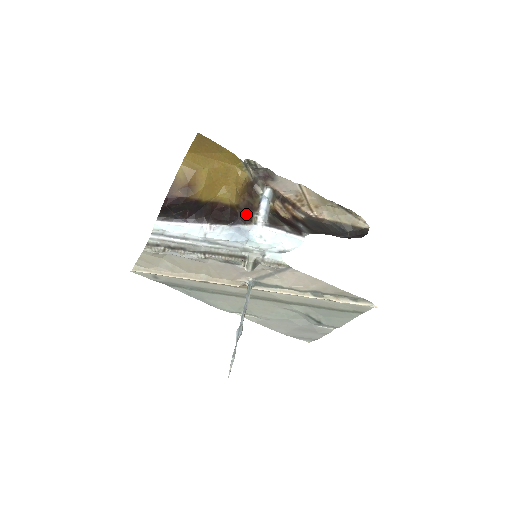
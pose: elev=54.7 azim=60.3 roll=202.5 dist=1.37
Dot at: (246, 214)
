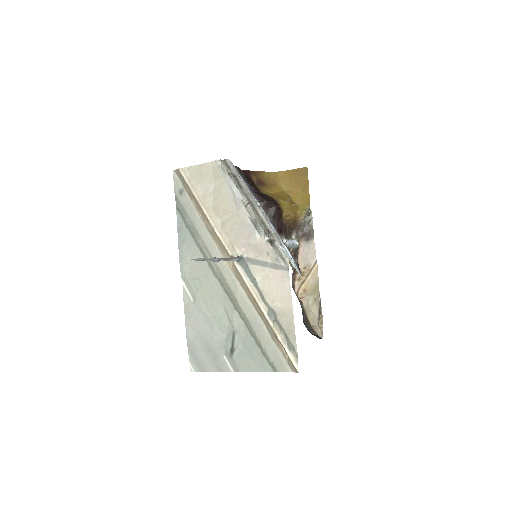
Dot at: (282, 228)
